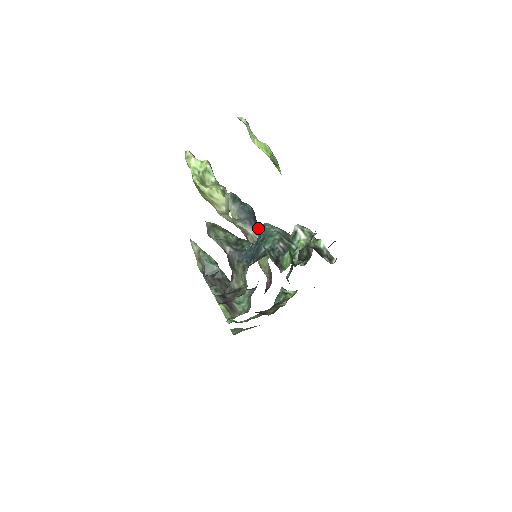
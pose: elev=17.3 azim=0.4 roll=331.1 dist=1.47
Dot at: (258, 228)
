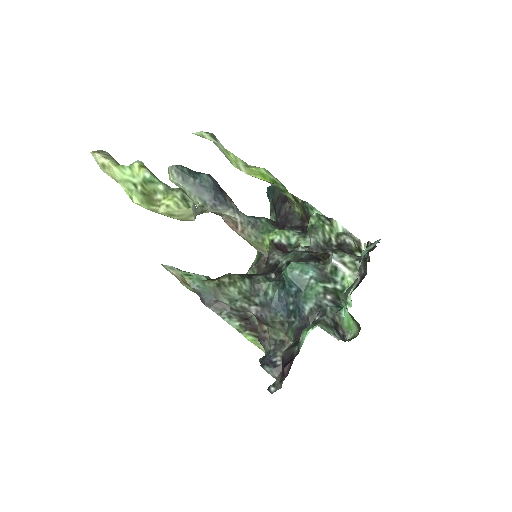
Dot at: occluded
